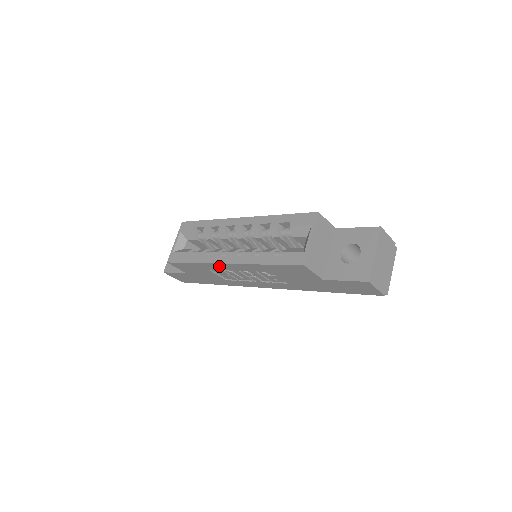
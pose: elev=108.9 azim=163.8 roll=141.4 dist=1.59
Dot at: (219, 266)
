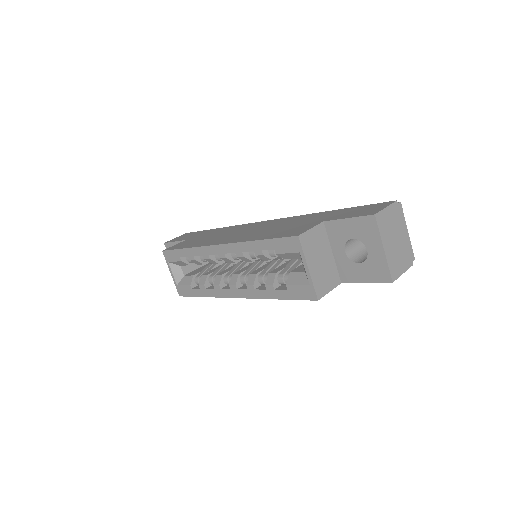
Dot at: occluded
